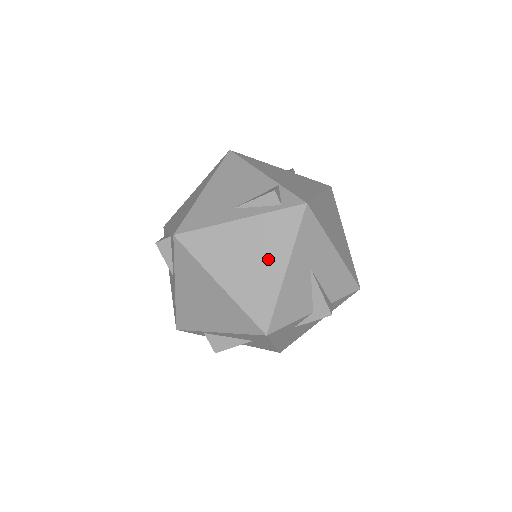
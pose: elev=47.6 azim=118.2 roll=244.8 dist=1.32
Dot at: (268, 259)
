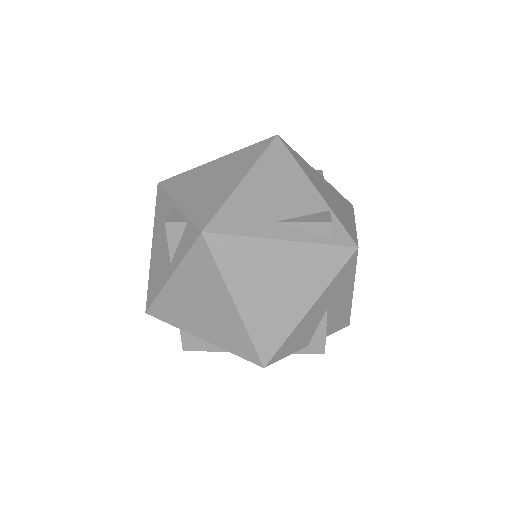
Dot at: (296, 292)
